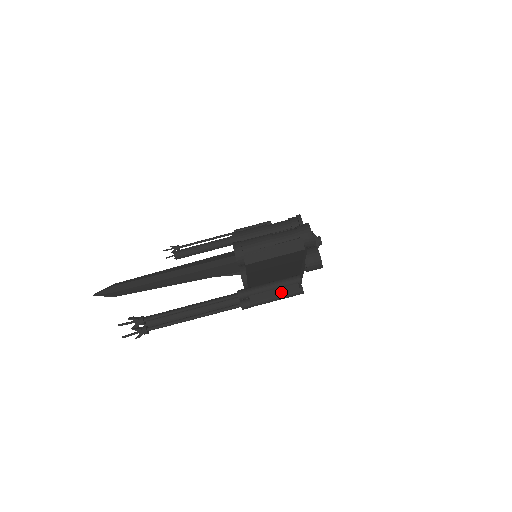
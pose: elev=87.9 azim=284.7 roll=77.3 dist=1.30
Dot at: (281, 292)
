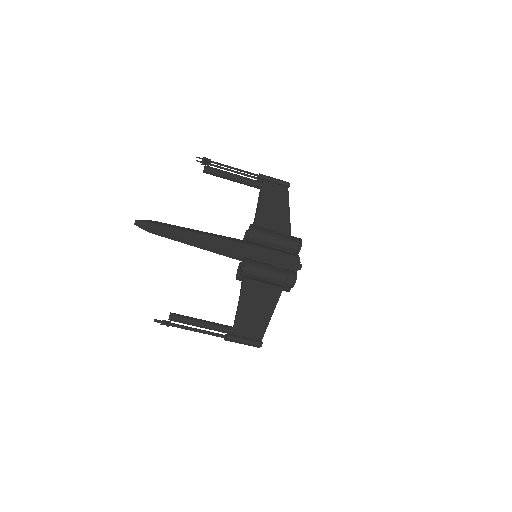
Dot at: (248, 345)
